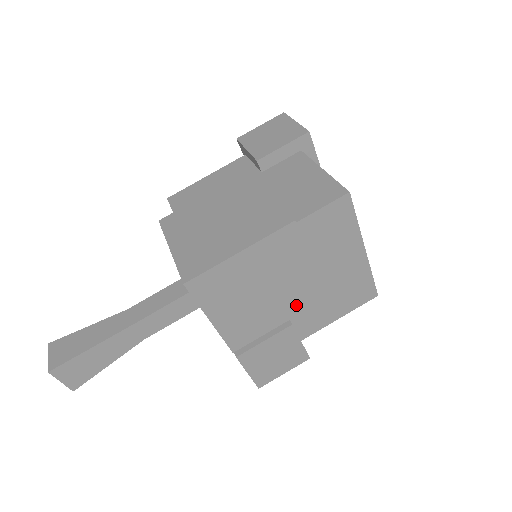
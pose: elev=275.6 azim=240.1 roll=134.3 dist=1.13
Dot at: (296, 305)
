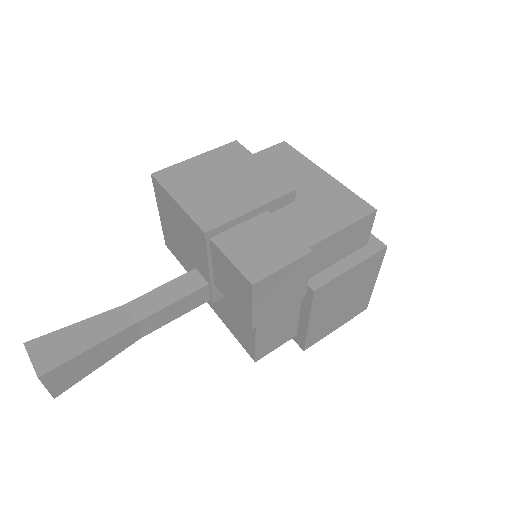
Dot at: (264, 194)
